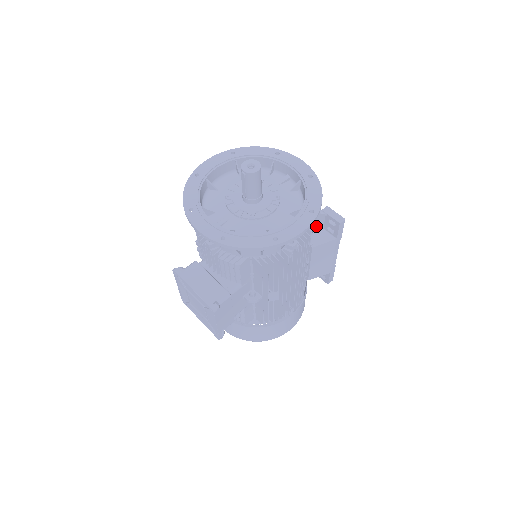
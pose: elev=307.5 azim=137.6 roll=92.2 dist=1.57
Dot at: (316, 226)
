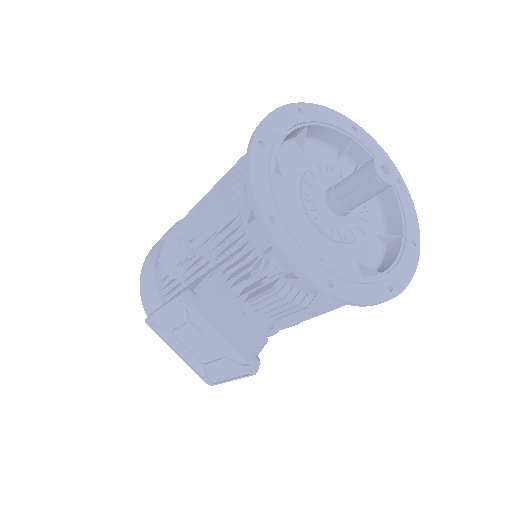
Dot at: occluded
